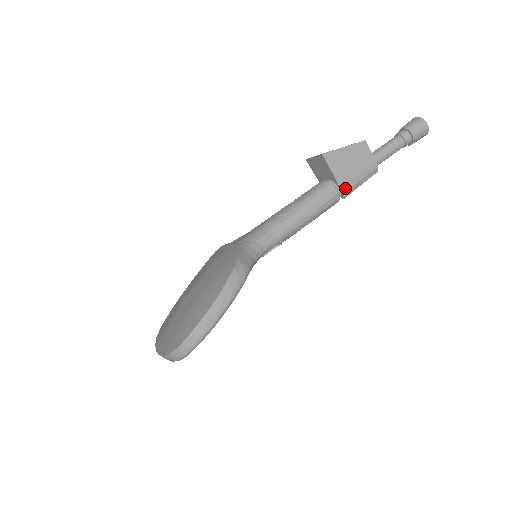
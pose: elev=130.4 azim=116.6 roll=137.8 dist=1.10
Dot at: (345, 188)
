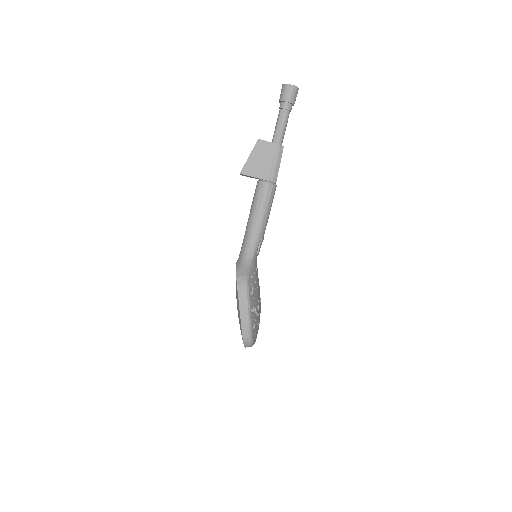
Dot at: (270, 177)
